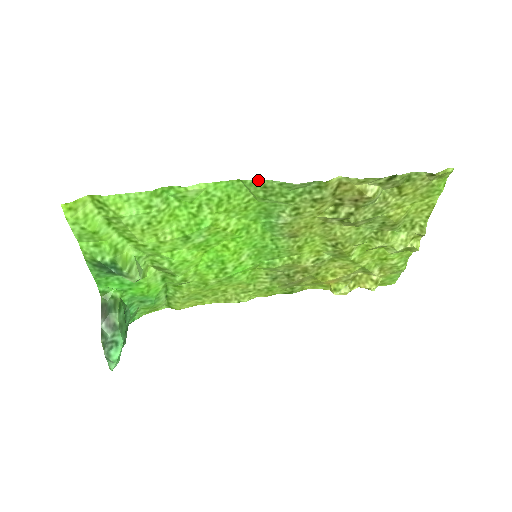
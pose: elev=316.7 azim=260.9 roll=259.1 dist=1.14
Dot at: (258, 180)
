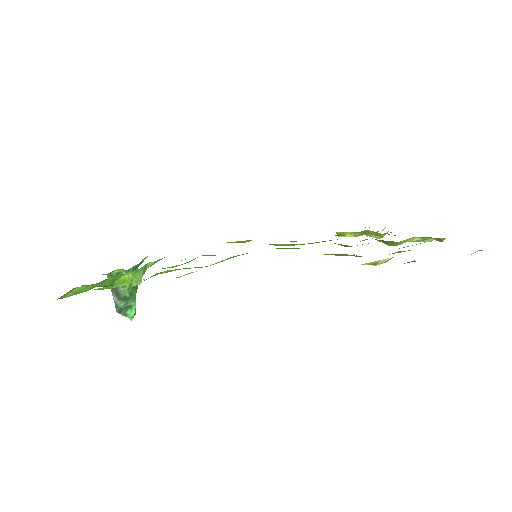
Dot at: occluded
